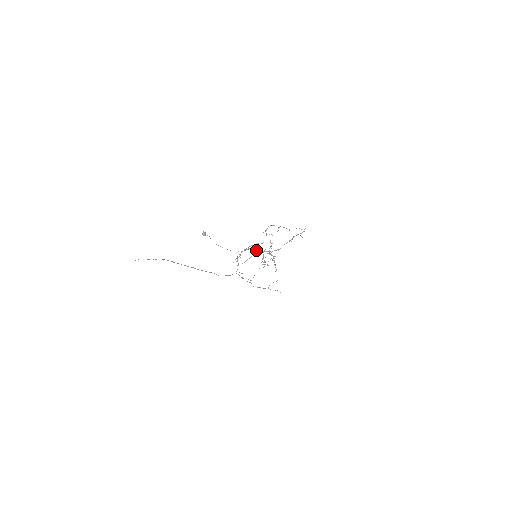
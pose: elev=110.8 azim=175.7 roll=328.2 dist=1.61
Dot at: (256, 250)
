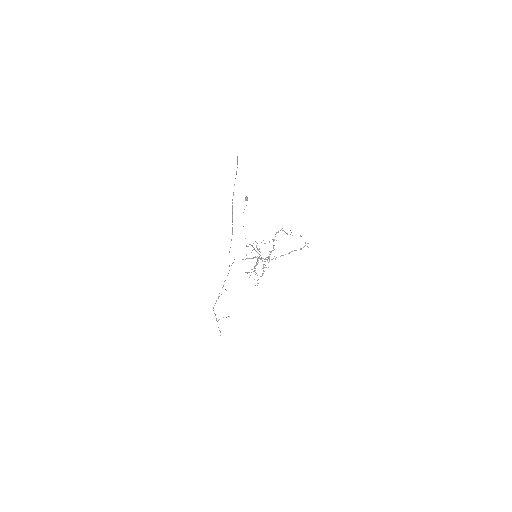
Dot at: occluded
